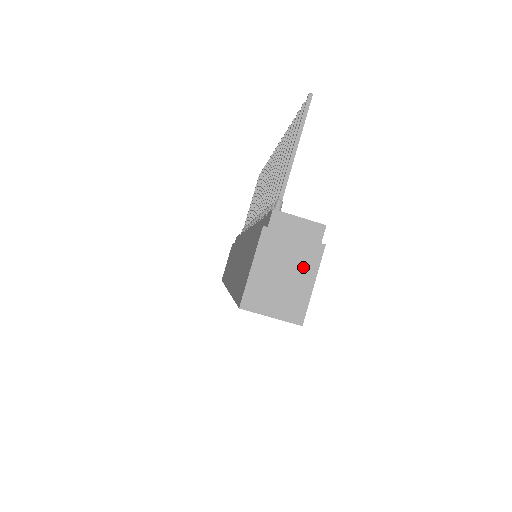
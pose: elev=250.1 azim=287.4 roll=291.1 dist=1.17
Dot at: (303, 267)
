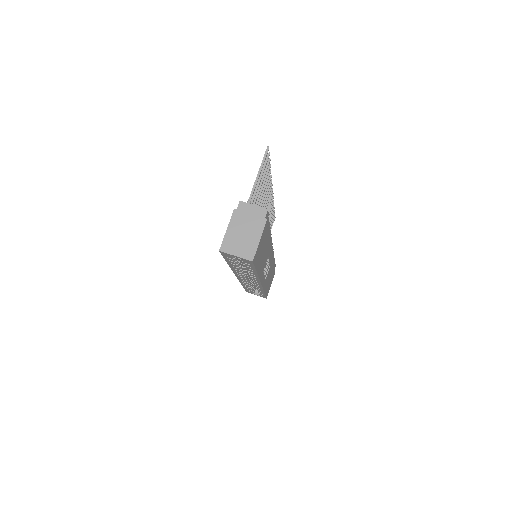
Dot at: (254, 230)
